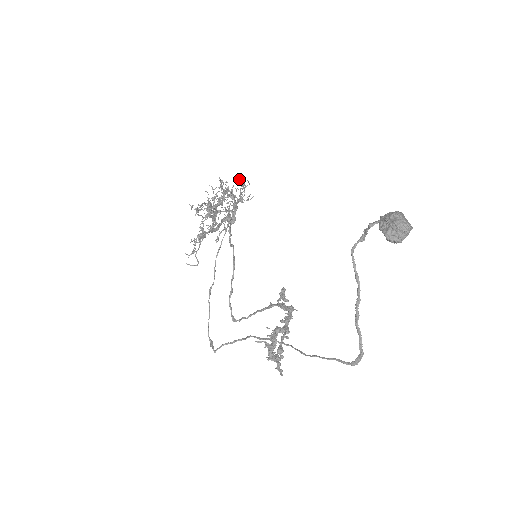
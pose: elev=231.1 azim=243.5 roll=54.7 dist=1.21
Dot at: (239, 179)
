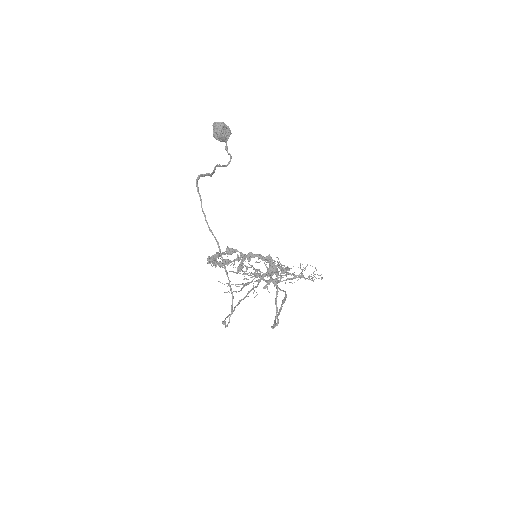
Dot at: occluded
